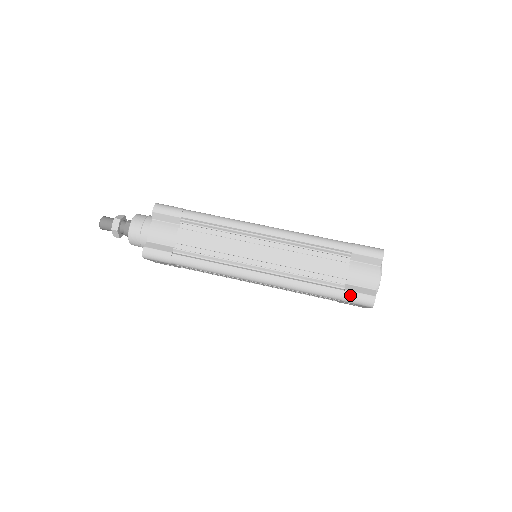
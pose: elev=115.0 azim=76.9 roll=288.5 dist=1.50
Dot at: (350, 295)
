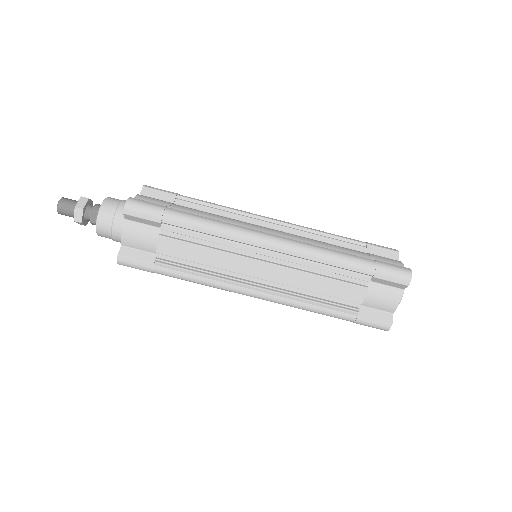
Dot at: (363, 321)
